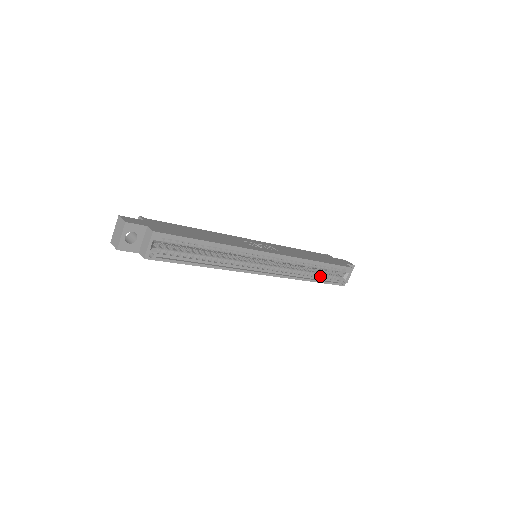
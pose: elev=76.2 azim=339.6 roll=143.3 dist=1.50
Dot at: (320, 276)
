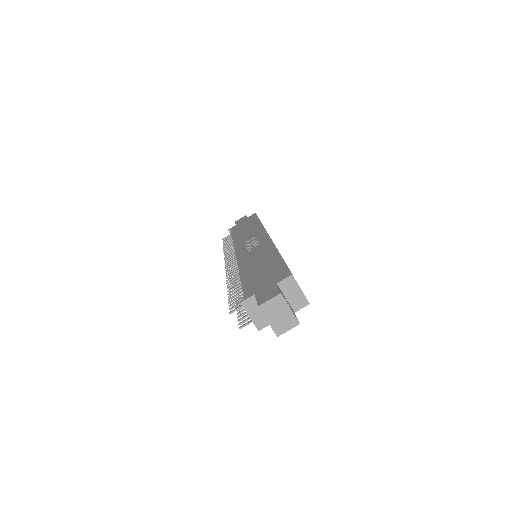
Dot at: occluded
